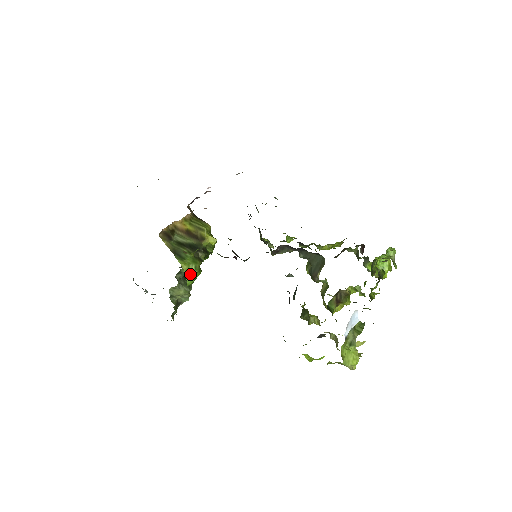
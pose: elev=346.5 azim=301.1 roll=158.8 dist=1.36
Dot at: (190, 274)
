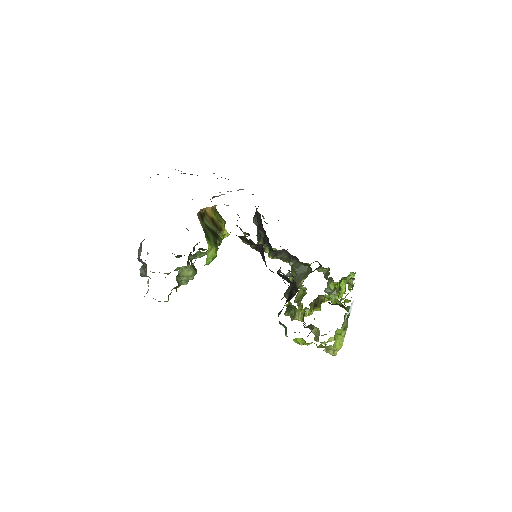
Dot at: (211, 255)
